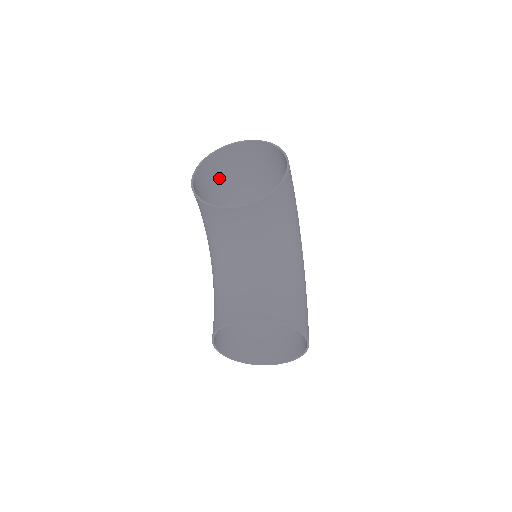
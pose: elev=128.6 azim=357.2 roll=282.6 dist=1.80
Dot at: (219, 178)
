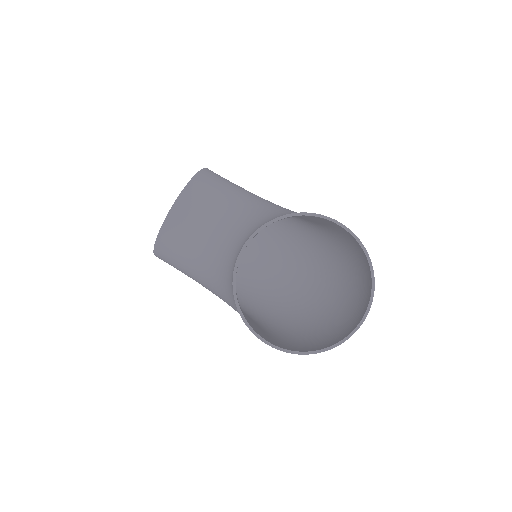
Dot at: occluded
